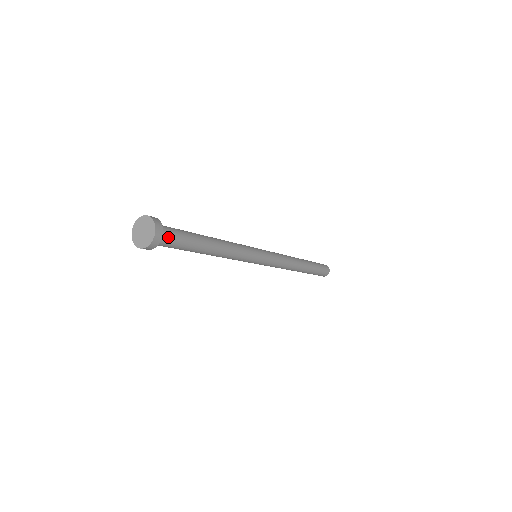
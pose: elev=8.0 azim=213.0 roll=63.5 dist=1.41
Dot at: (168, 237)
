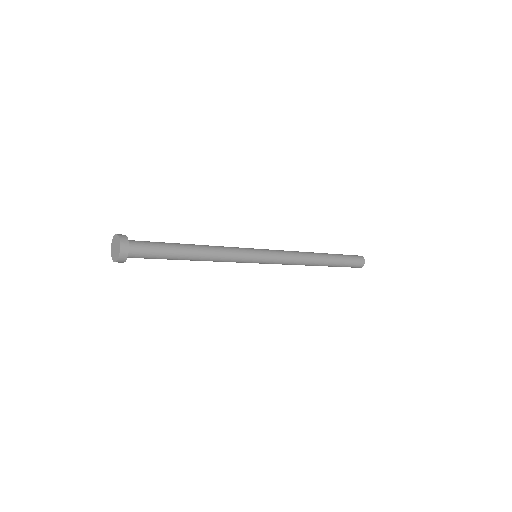
Dot at: (138, 244)
